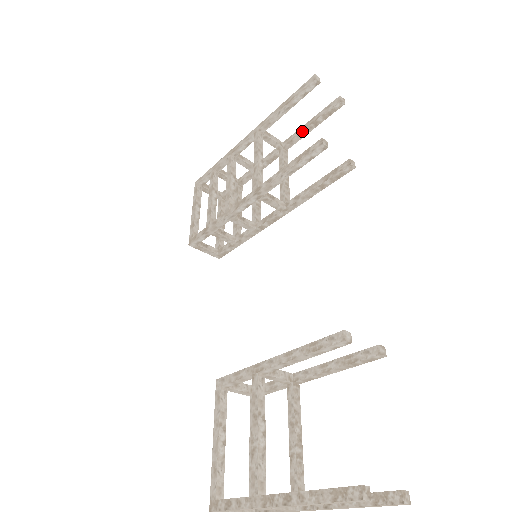
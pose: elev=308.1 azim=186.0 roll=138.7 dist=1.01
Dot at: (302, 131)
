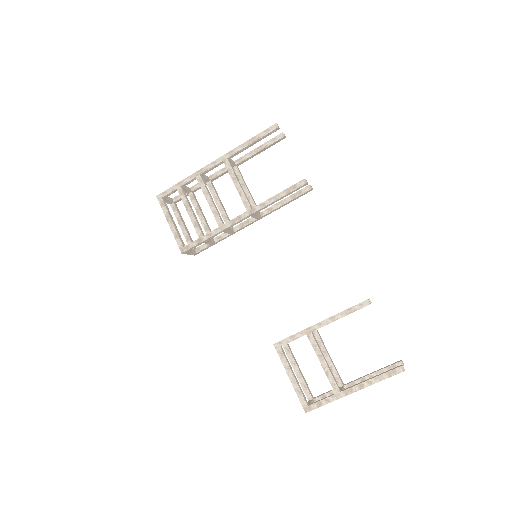
Dot at: (253, 155)
